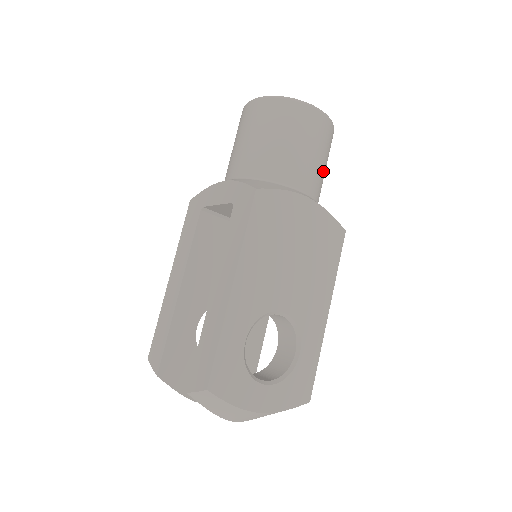
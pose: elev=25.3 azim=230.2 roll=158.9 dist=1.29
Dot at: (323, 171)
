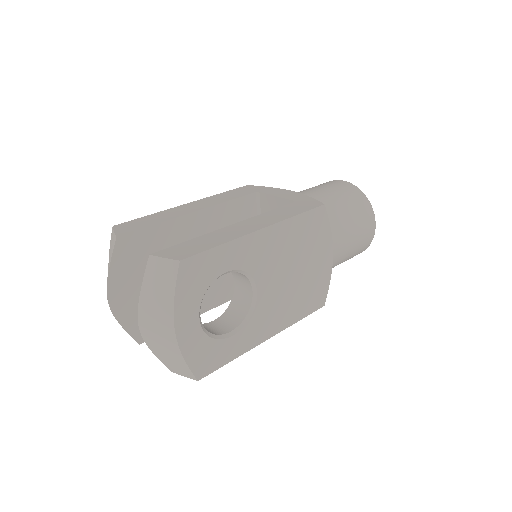
Dot at: (343, 259)
